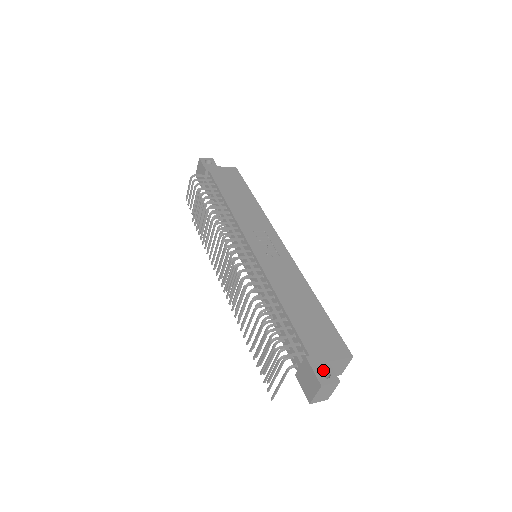
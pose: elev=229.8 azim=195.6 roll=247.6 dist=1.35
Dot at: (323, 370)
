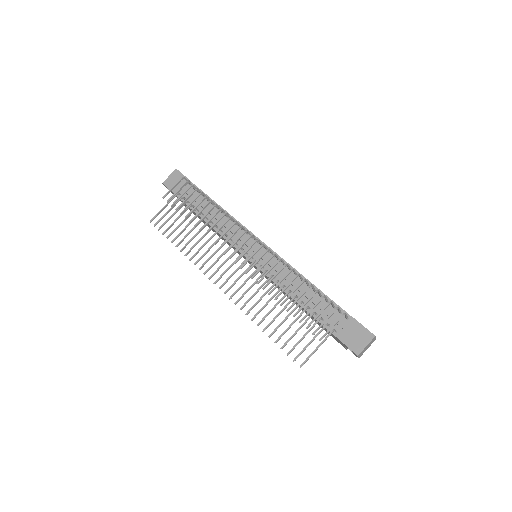
Dot at: occluded
